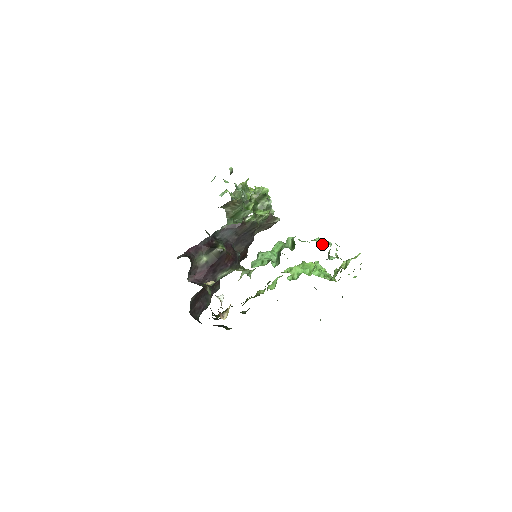
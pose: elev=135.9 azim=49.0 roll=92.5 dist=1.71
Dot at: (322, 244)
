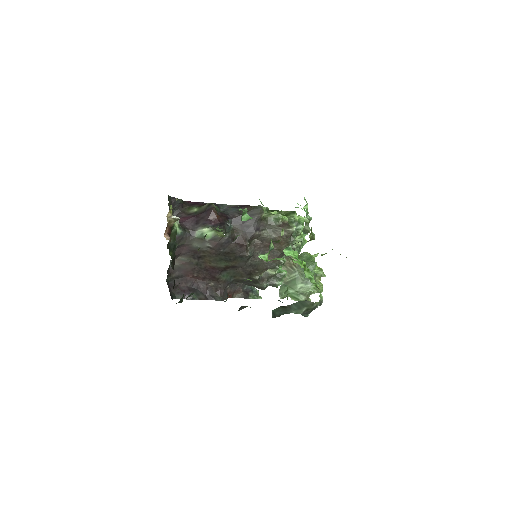
Dot at: occluded
